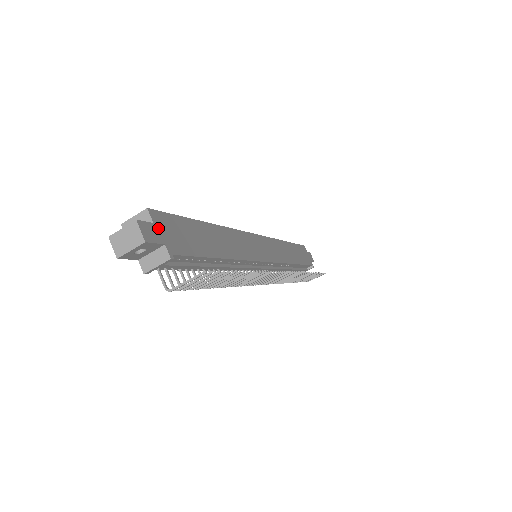
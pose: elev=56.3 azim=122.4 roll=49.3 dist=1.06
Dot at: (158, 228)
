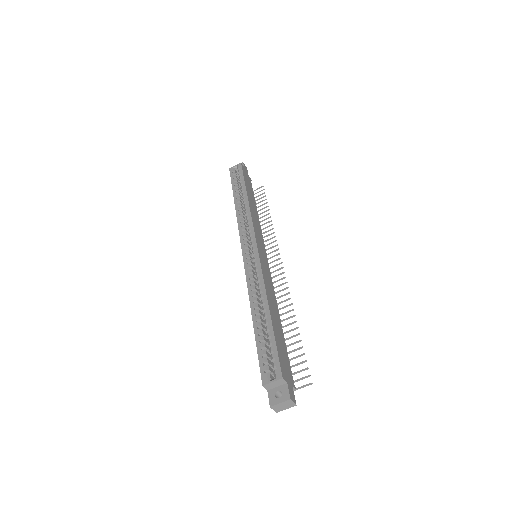
Dot at: (288, 381)
